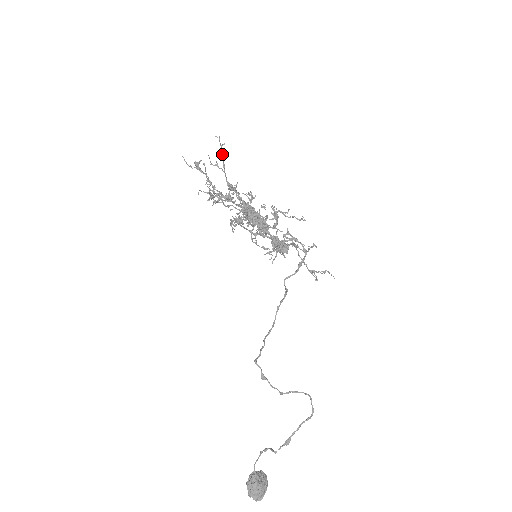
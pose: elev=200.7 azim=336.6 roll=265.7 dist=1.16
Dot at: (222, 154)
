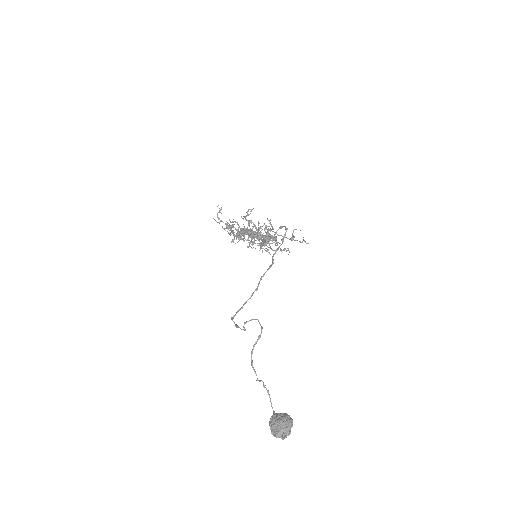
Dot at: occluded
